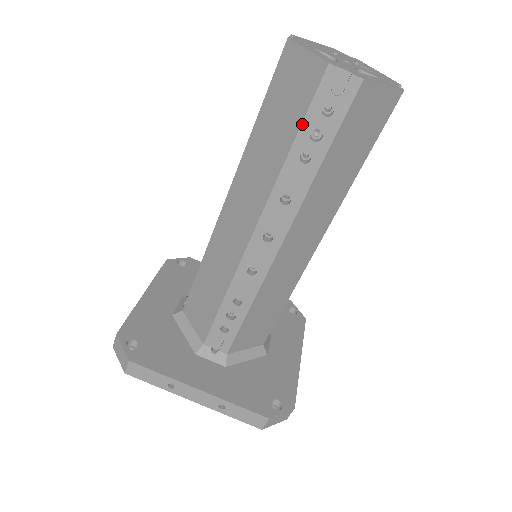
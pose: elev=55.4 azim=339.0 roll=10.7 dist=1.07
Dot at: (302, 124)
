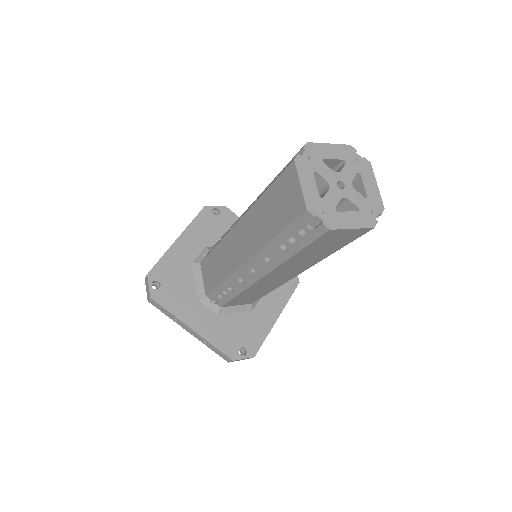
Dot at: (284, 230)
